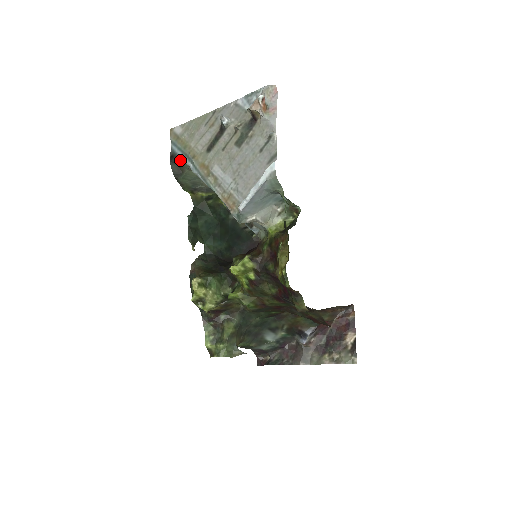
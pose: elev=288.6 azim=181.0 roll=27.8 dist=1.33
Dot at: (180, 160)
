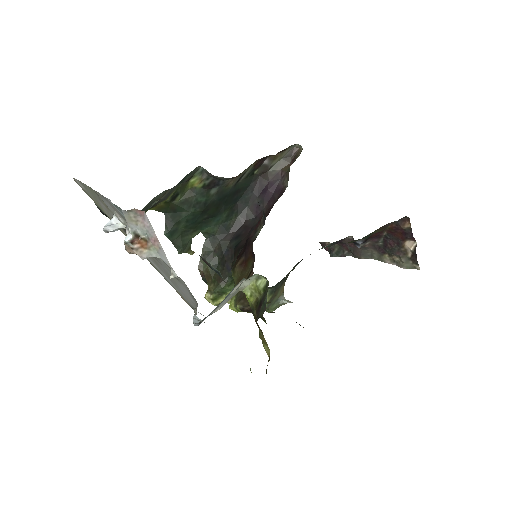
Dot at: occluded
